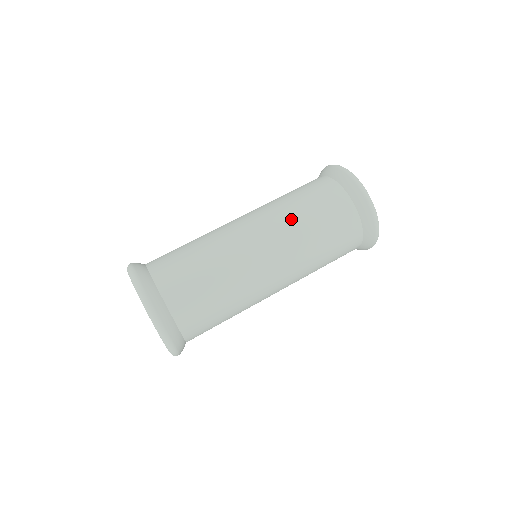
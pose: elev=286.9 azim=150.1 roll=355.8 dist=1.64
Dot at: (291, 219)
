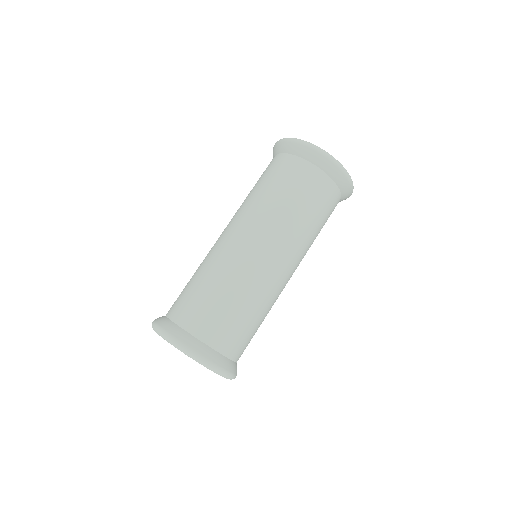
Dot at: (253, 203)
